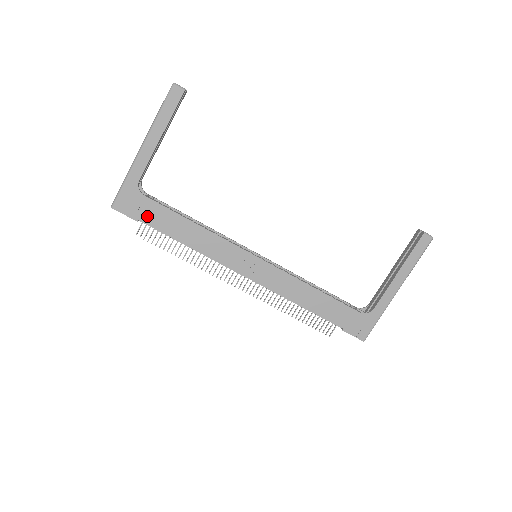
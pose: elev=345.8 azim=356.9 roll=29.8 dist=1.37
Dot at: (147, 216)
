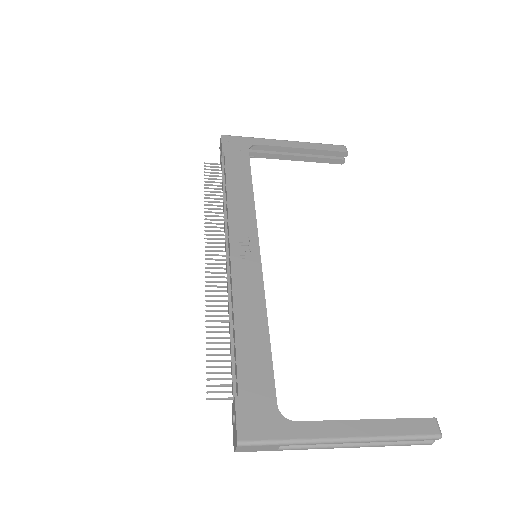
Dot at: (232, 156)
